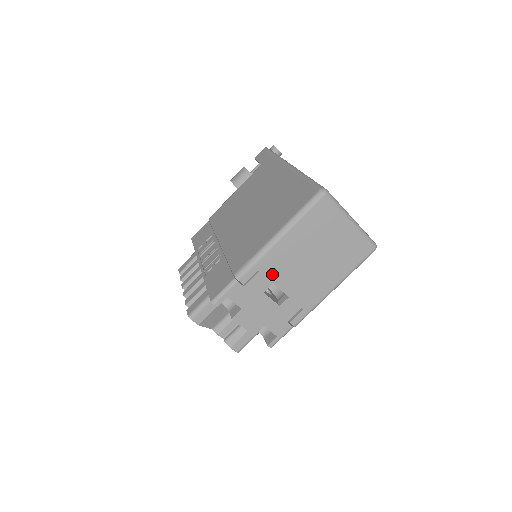
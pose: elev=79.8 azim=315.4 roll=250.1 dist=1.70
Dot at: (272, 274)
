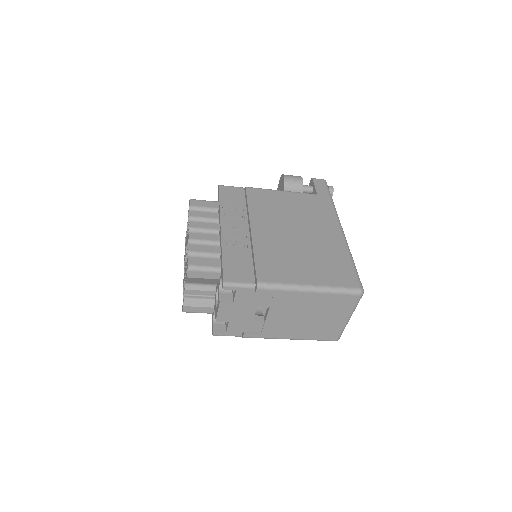
Dot at: (277, 303)
